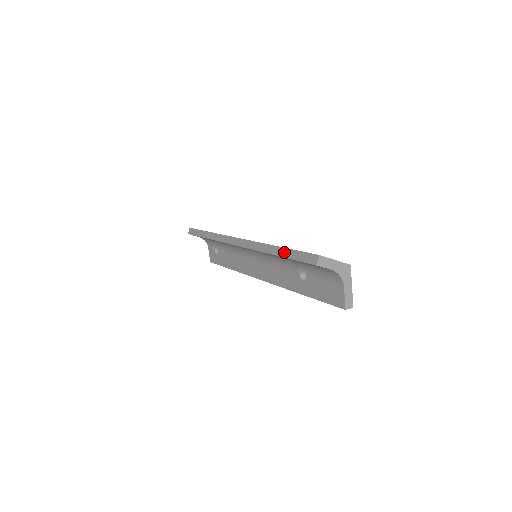
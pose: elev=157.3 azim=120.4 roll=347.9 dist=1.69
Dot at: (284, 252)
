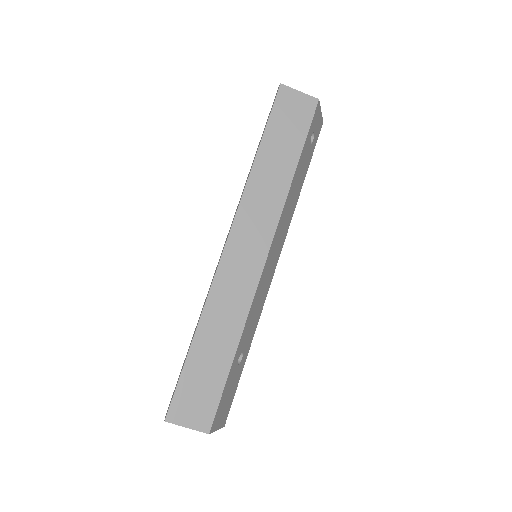
Dot at: (186, 357)
